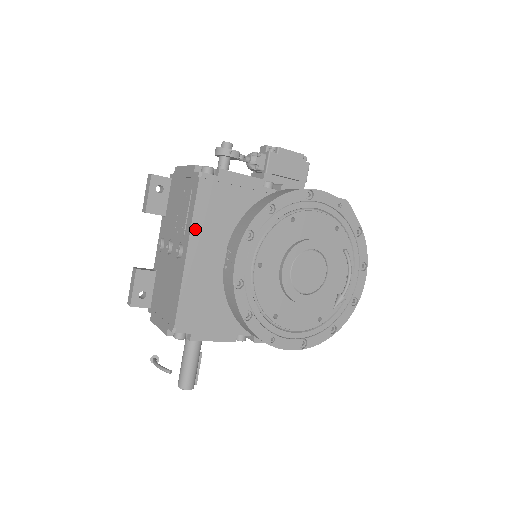
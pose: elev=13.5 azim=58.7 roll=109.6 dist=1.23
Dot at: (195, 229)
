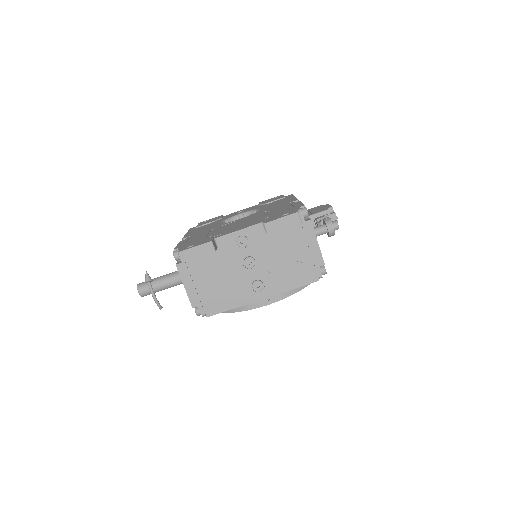
Dot at: (281, 292)
